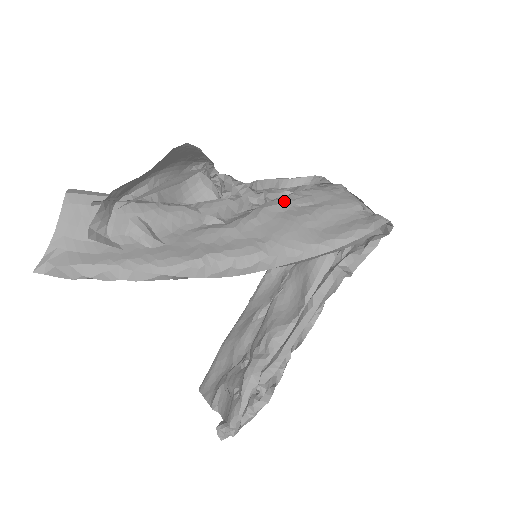
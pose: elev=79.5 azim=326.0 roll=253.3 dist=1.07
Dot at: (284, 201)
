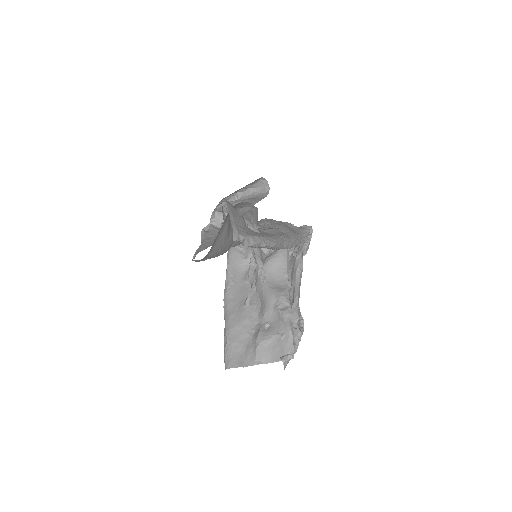
Dot at: (269, 220)
